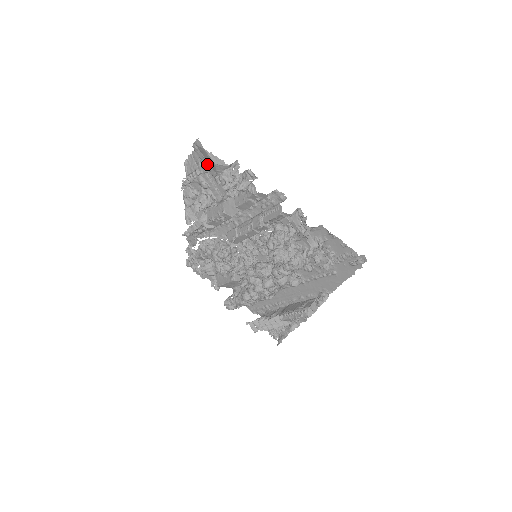
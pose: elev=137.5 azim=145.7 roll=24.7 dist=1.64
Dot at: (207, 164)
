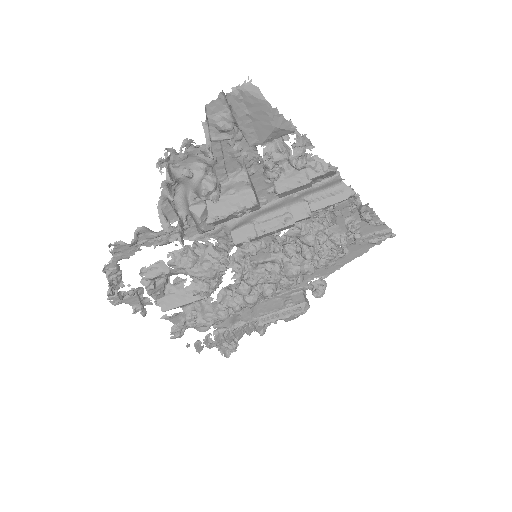
Dot at: (247, 126)
